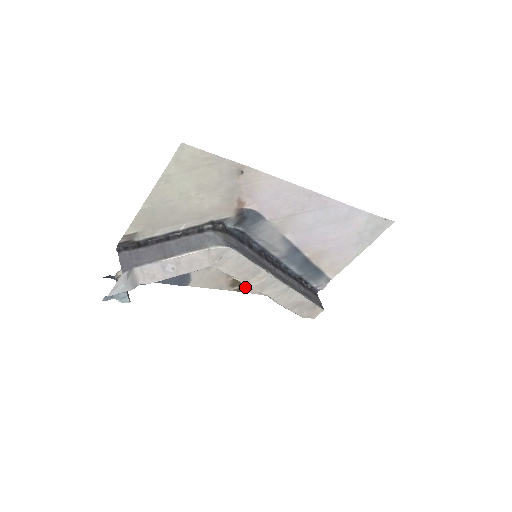
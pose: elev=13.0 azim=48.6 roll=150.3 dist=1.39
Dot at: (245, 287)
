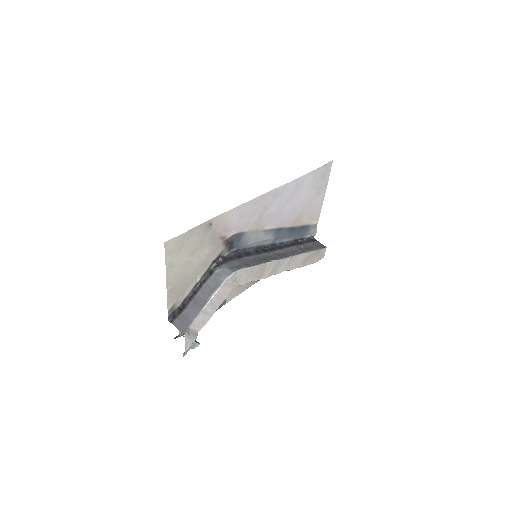
Dot at: occluded
